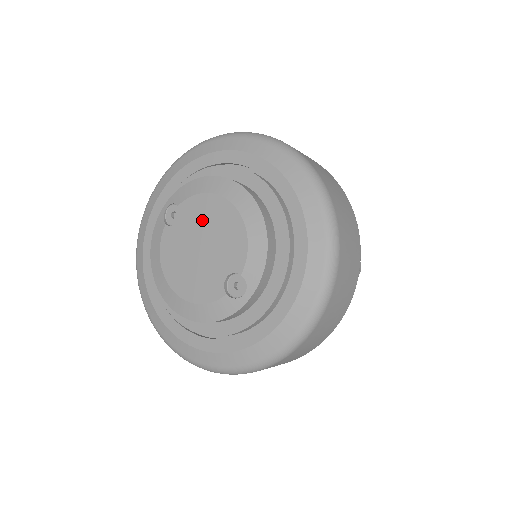
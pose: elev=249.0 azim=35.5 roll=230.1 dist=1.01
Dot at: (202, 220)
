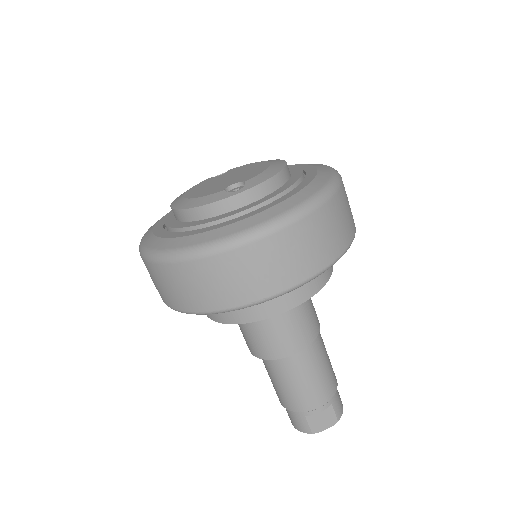
Dot at: (240, 170)
